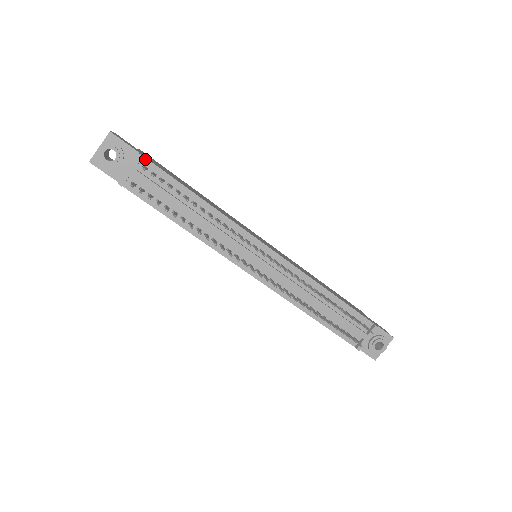
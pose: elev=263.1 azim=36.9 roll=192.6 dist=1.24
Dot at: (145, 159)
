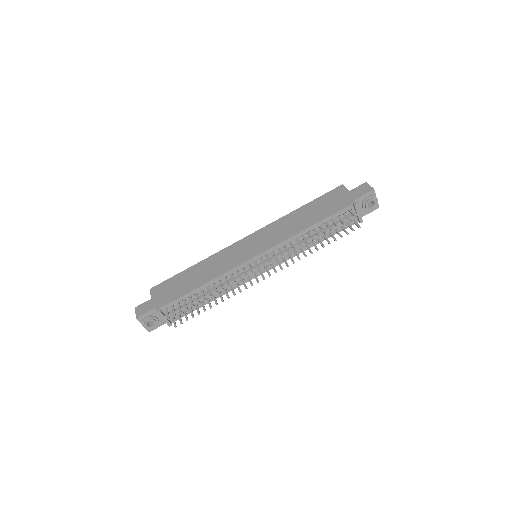
Dot at: (161, 308)
